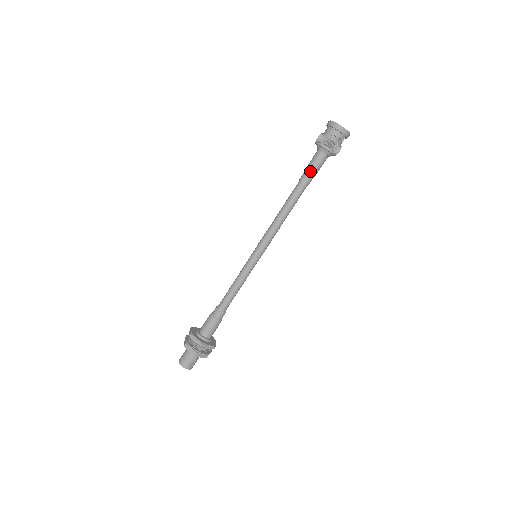
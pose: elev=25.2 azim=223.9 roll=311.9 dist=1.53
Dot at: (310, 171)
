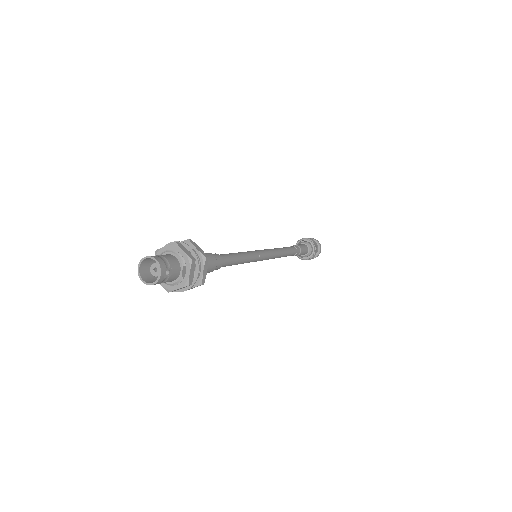
Dot at: (301, 247)
